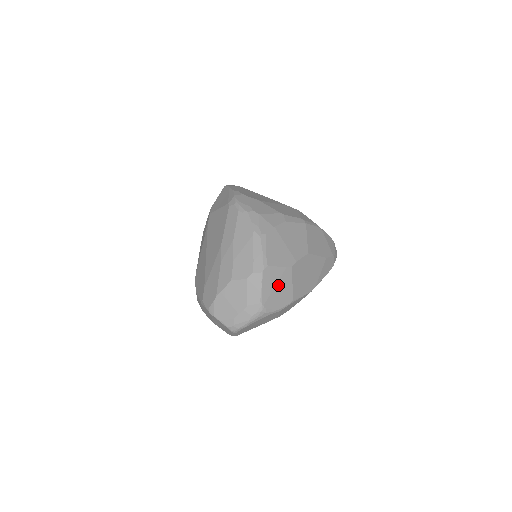
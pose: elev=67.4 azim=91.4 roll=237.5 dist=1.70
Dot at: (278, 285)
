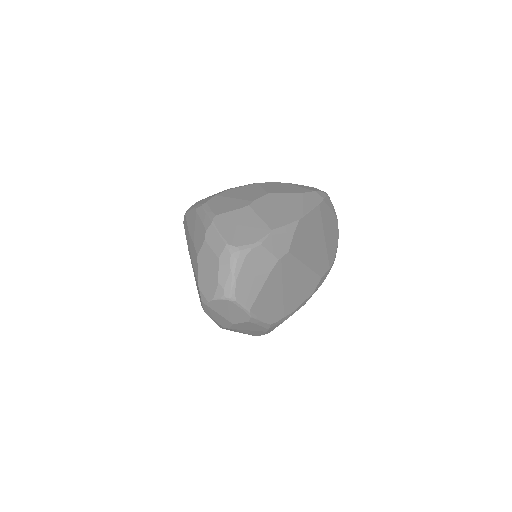
Dot at: (240, 224)
